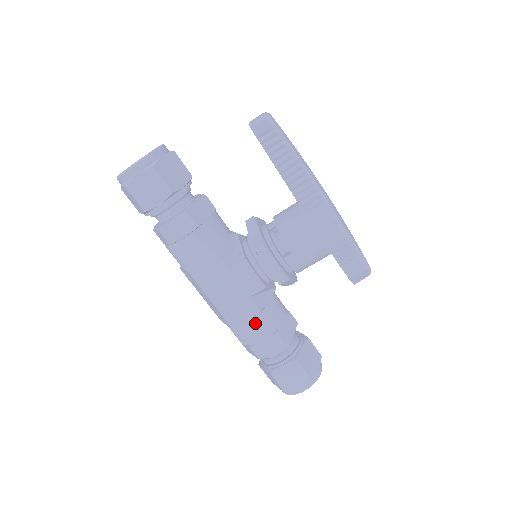
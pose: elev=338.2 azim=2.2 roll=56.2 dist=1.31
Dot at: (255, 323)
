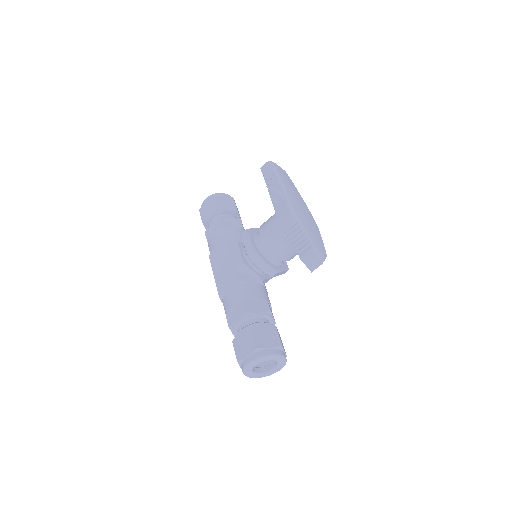
Dot at: (232, 292)
